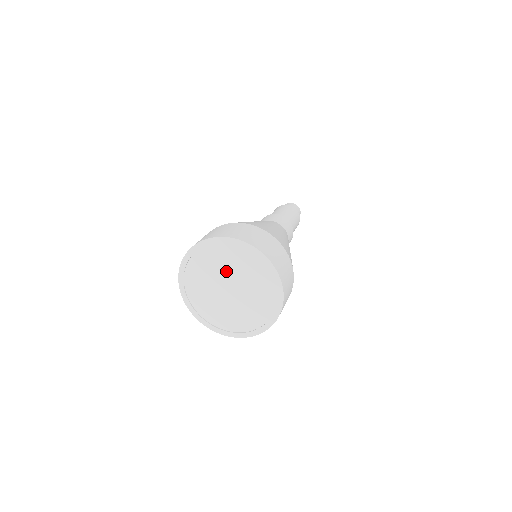
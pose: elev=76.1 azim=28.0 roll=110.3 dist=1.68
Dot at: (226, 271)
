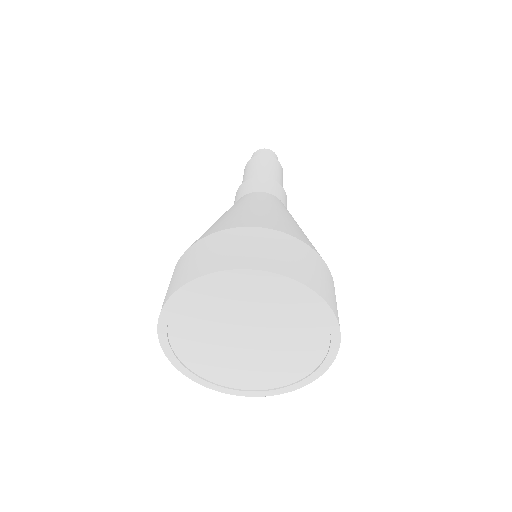
Dot at: (261, 319)
